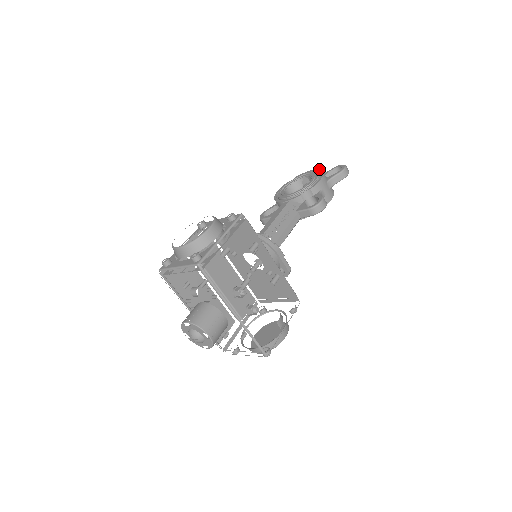
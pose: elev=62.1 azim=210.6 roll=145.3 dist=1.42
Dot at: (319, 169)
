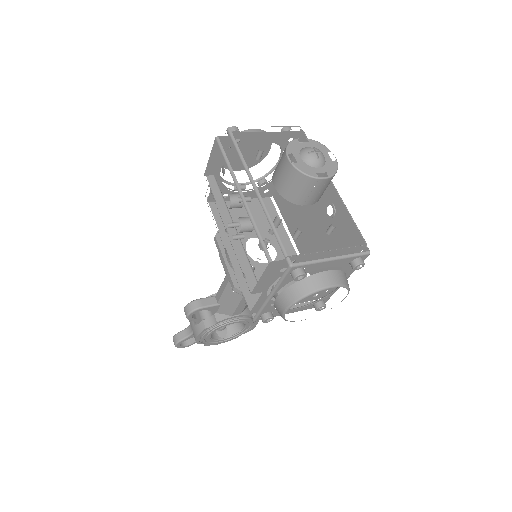
Dot at: occluded
